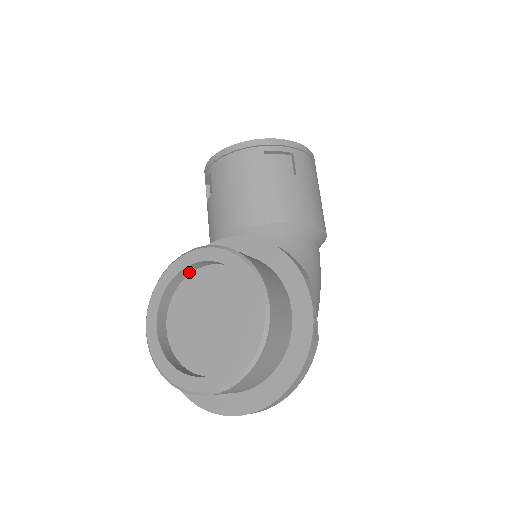
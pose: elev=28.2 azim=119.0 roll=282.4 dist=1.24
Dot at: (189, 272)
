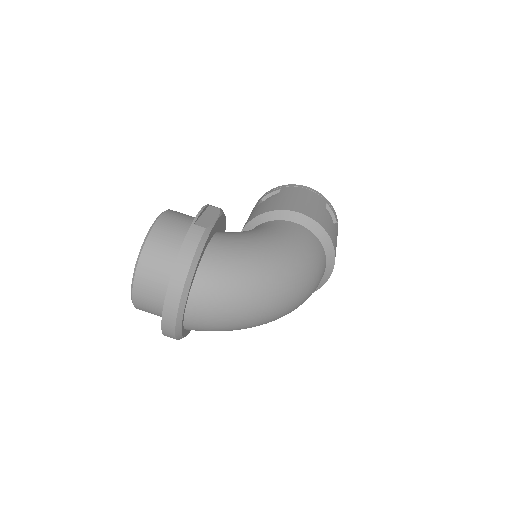
Dot at: occluded
